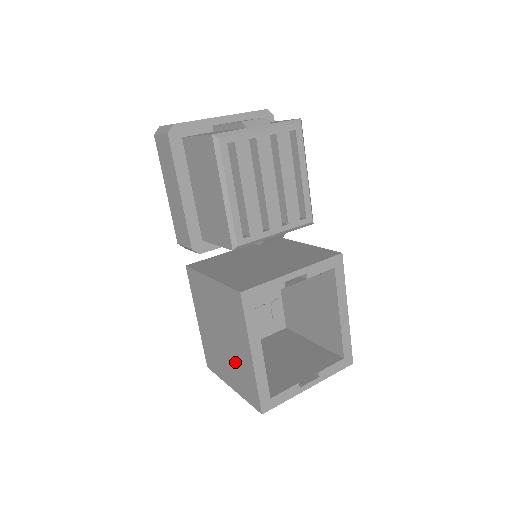
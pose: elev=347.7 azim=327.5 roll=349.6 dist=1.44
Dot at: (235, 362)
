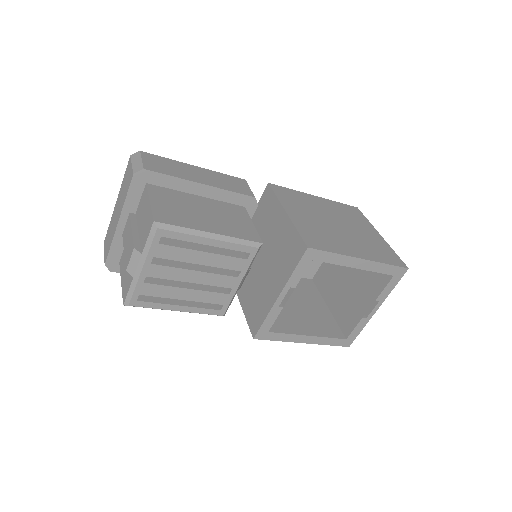
Dot at: occluded
